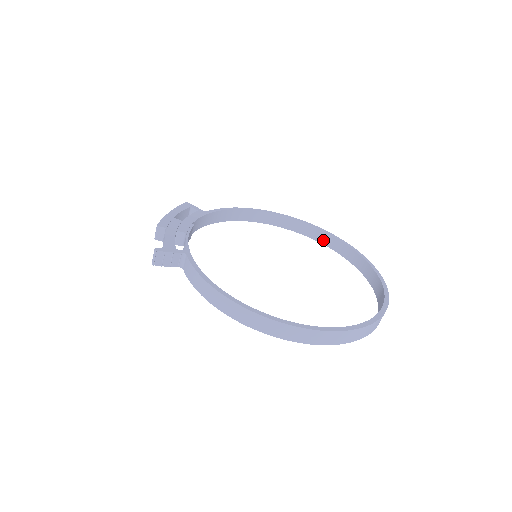
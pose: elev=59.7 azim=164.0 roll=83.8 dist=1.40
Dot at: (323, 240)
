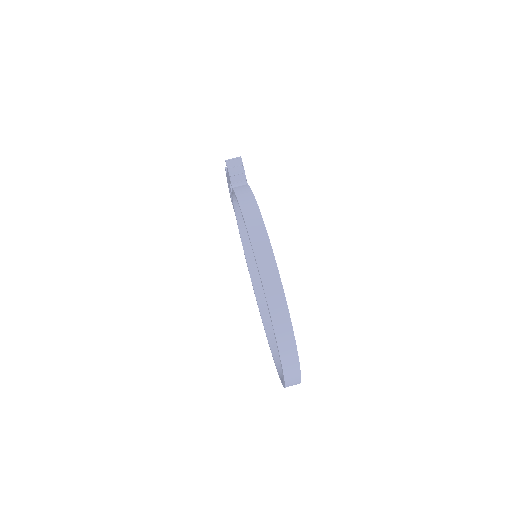
Dot at: (269, 329)
